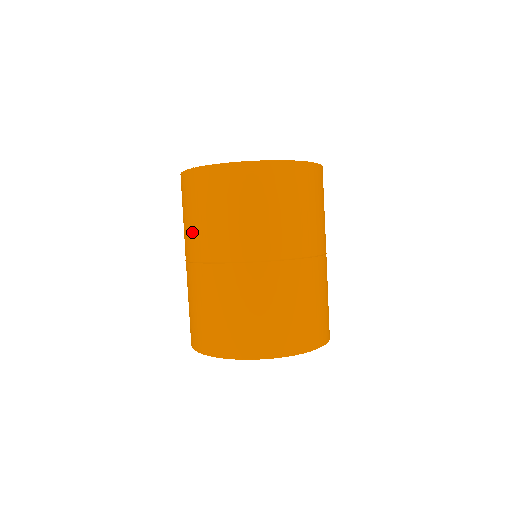
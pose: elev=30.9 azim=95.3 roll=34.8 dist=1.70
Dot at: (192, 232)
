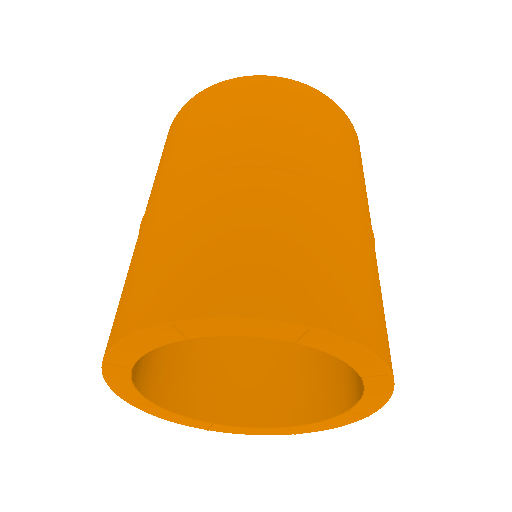
Dot at: occluded
